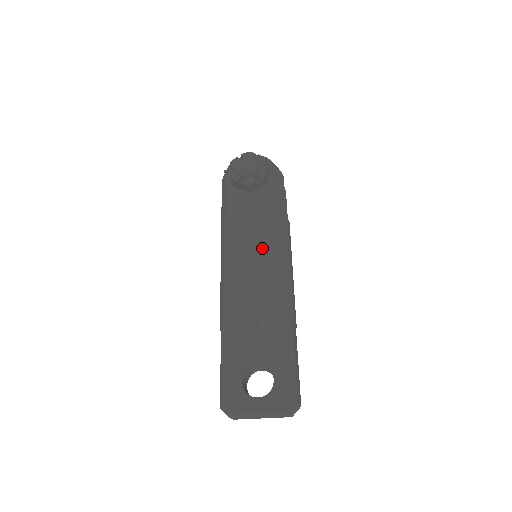
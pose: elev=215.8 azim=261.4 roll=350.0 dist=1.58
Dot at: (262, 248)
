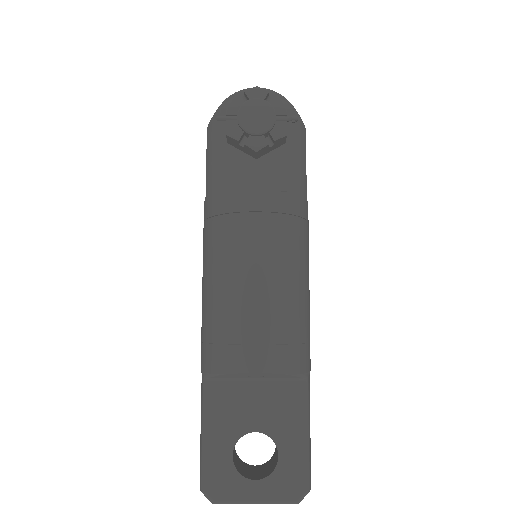
Dot at: (273, 262)
